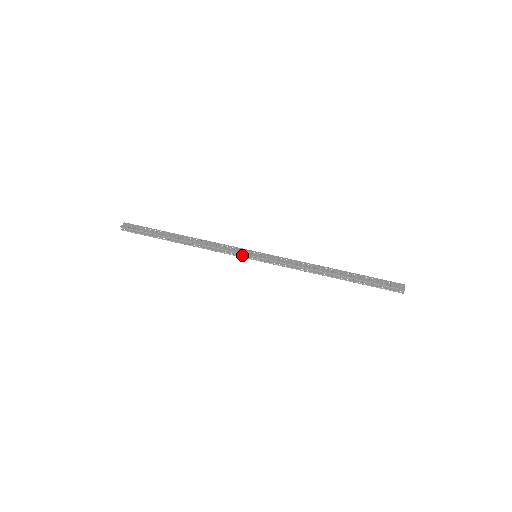
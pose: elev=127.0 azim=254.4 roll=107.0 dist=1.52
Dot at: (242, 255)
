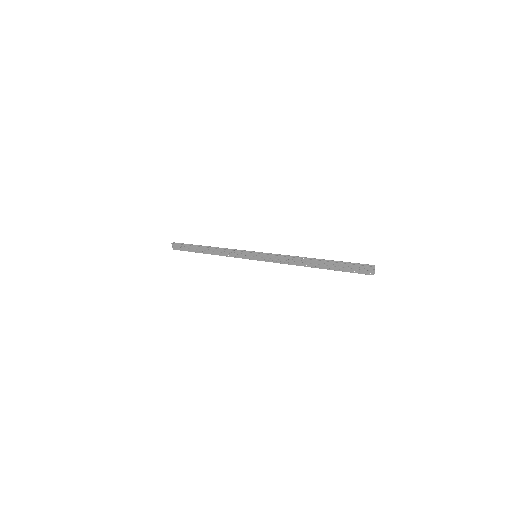
Dot at: (246, 254)
